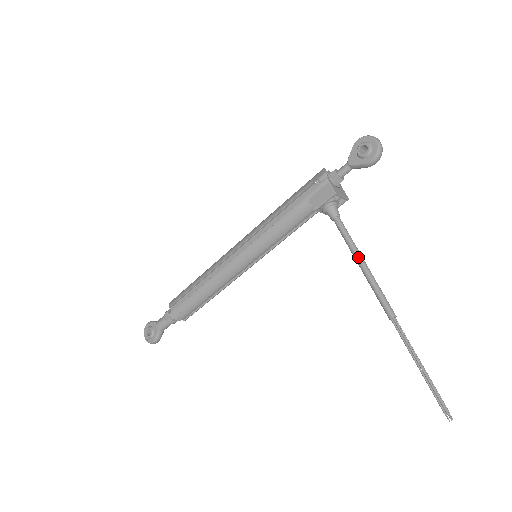
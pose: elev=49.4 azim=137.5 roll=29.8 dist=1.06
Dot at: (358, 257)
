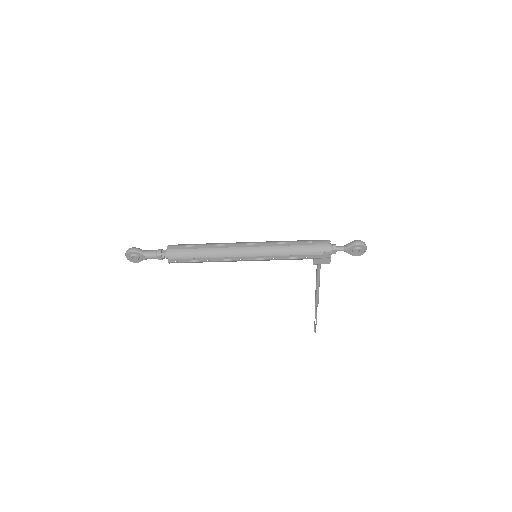
Dot at: (319, 284)
